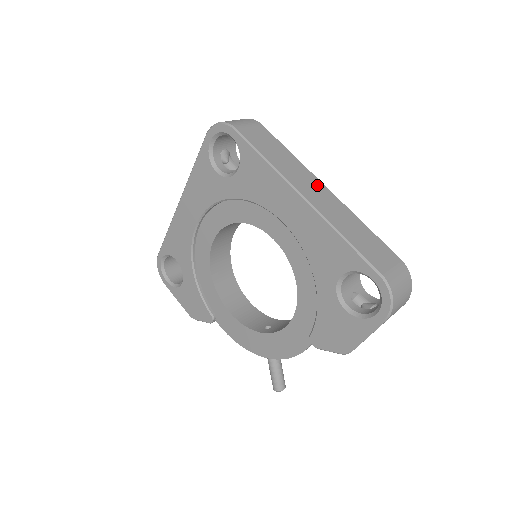
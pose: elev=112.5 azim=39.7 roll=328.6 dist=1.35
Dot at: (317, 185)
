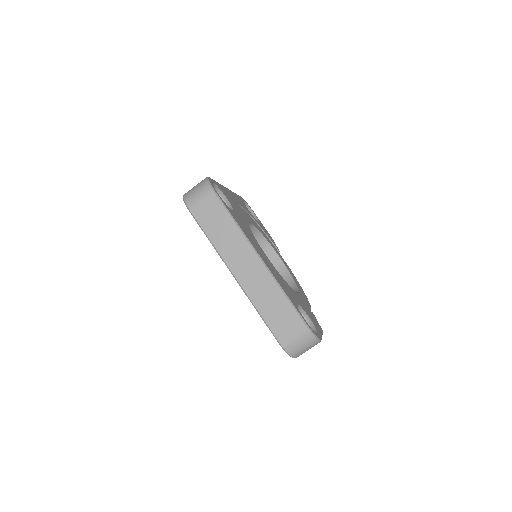
Dot at: (250, 258)
